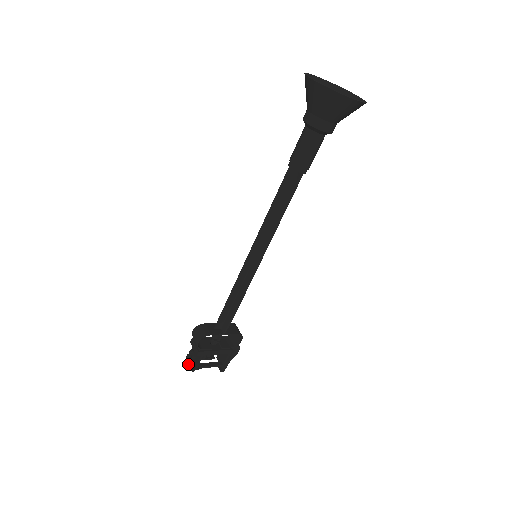
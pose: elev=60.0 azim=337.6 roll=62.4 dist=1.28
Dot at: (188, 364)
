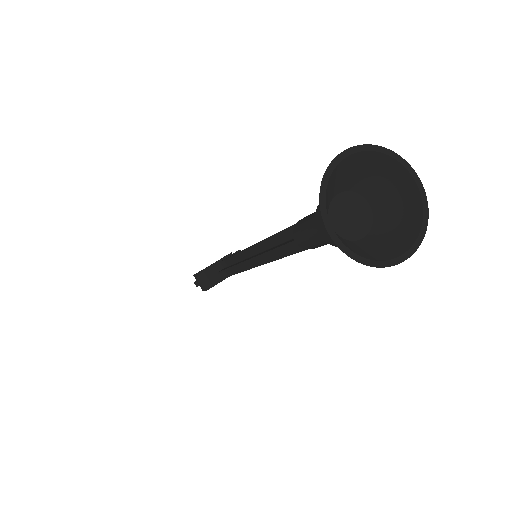
Dot at: (197, 282)
